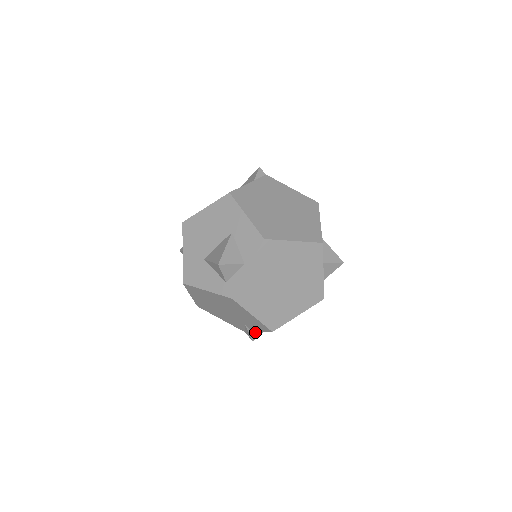
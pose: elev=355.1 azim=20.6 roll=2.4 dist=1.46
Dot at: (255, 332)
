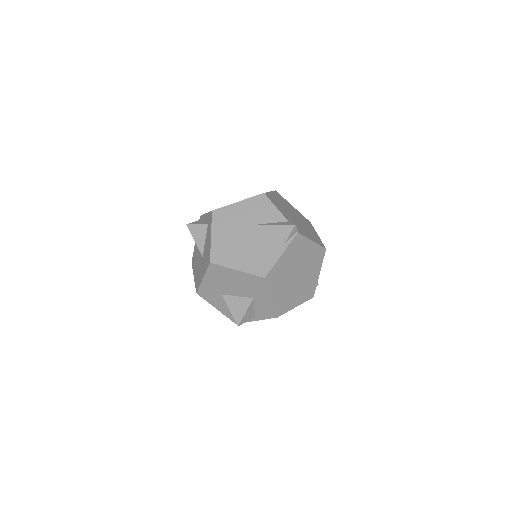
Dot at: occluded
